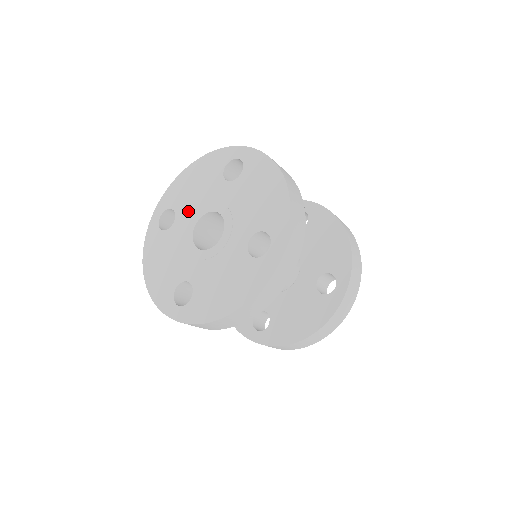
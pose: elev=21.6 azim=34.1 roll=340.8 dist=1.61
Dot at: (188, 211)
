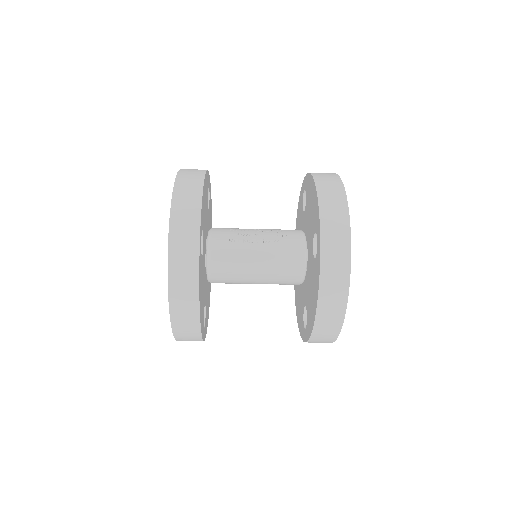
Dot at: occluded
